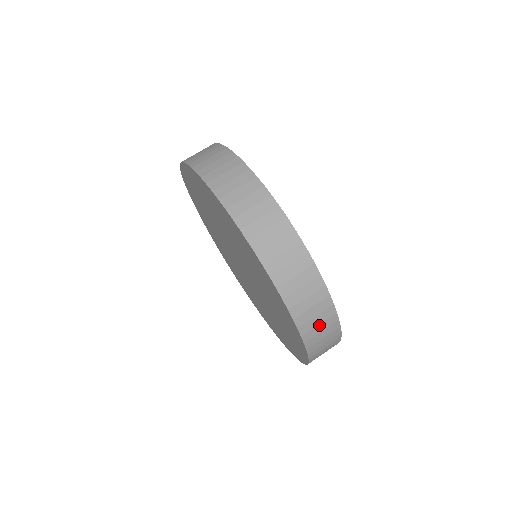
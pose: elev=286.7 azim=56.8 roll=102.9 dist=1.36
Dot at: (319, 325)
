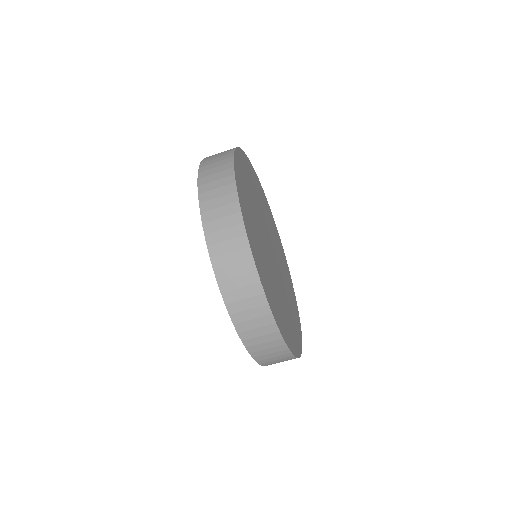
Dot at: occluded
